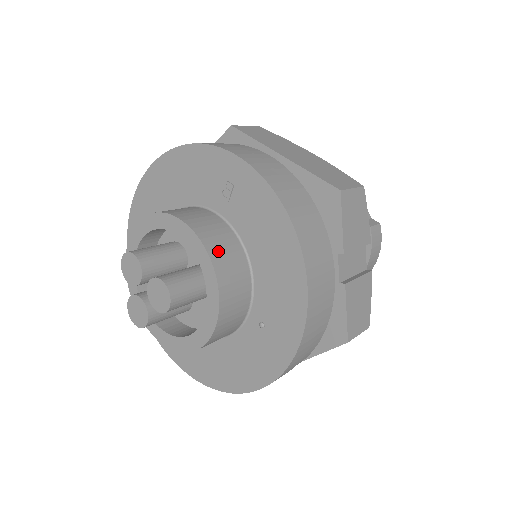
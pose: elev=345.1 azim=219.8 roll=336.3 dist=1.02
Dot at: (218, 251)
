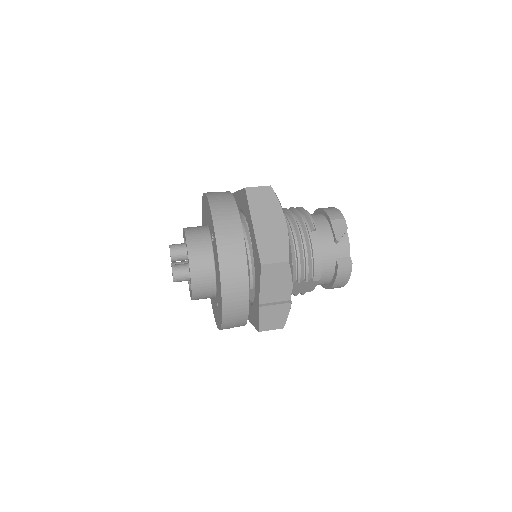
Dot at: (197, 268)
